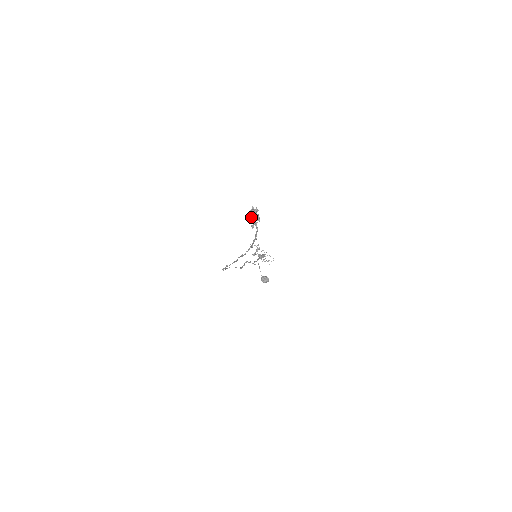
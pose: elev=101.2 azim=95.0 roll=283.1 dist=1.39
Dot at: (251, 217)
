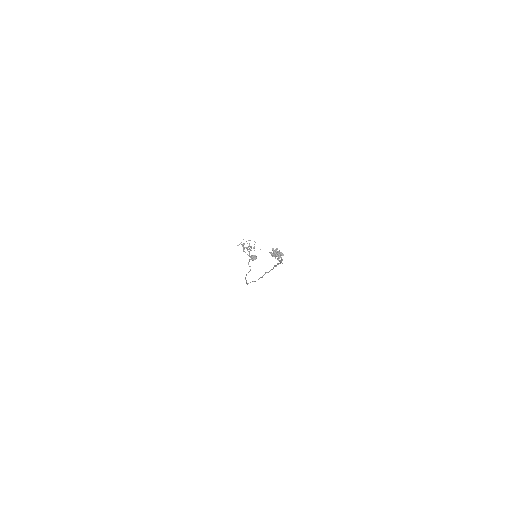
Dot at: (275, 255)
